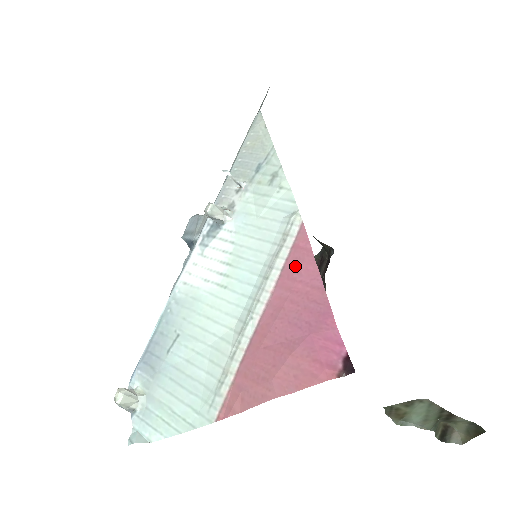
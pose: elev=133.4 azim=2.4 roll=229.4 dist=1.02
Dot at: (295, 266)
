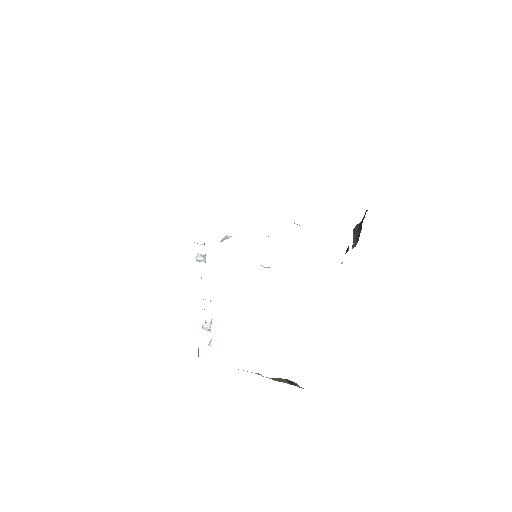
Dot at: occluded
